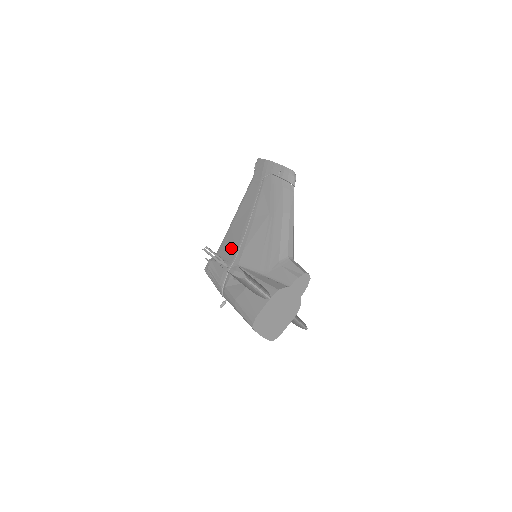
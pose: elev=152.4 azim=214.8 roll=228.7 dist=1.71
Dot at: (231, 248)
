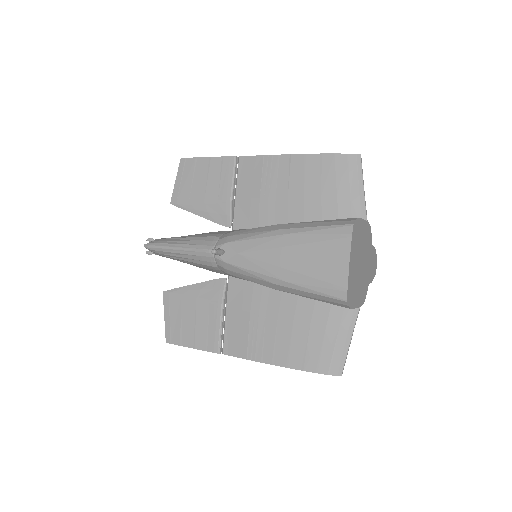
Dot at: occluded
